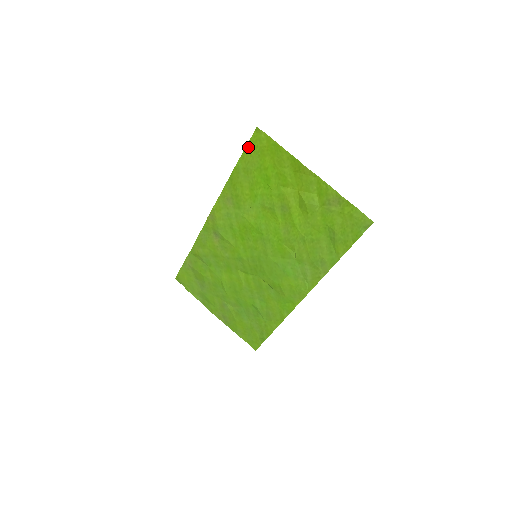
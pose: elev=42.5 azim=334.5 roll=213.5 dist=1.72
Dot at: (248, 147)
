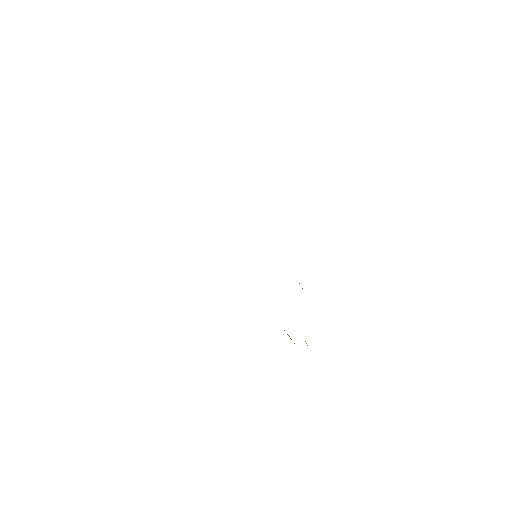
Dot at: occluded
